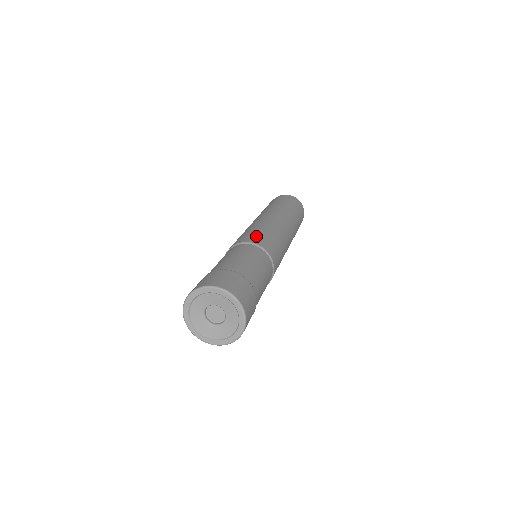
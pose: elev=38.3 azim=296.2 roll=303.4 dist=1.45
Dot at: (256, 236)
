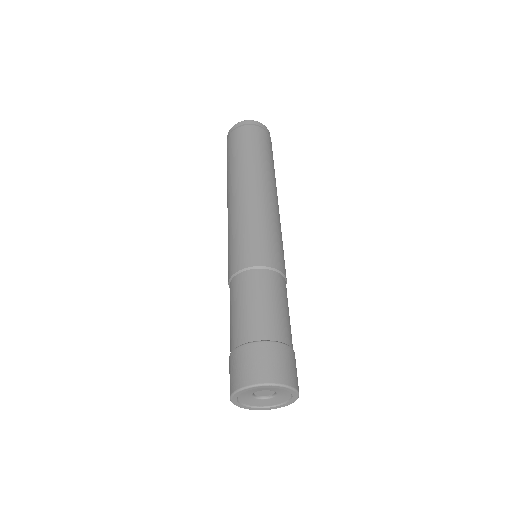
Dot at: (280, 254)
